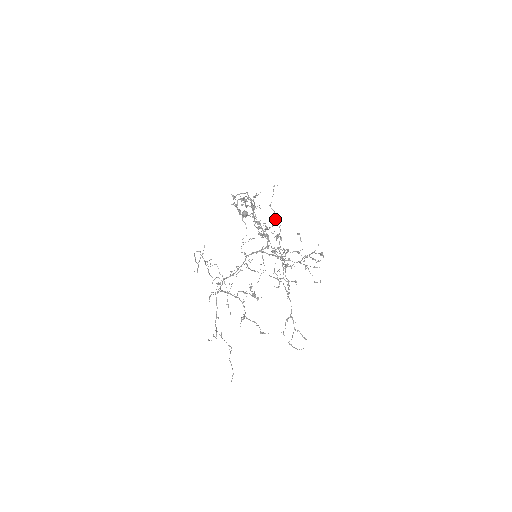
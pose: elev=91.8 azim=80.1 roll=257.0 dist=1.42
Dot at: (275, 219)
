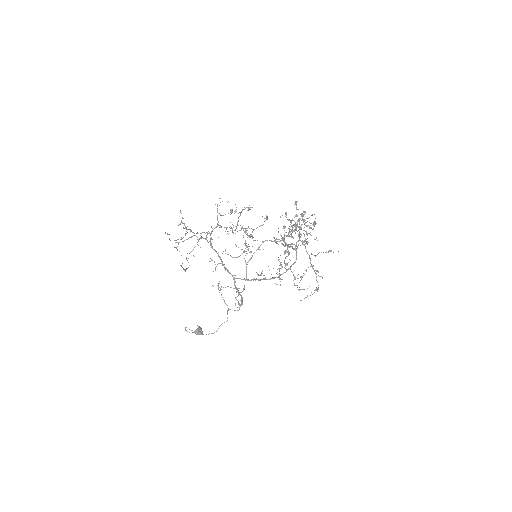
Dot at: (304, 241)
